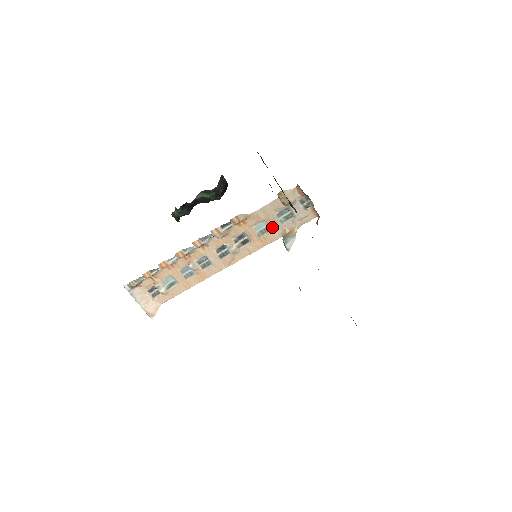
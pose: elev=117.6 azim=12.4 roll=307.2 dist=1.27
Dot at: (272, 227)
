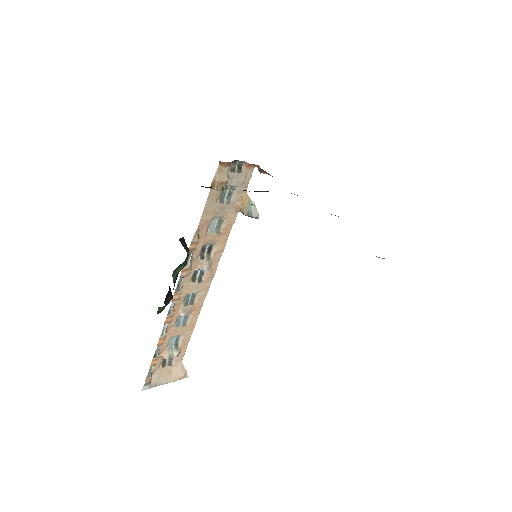
Dot at: (224, 215)
